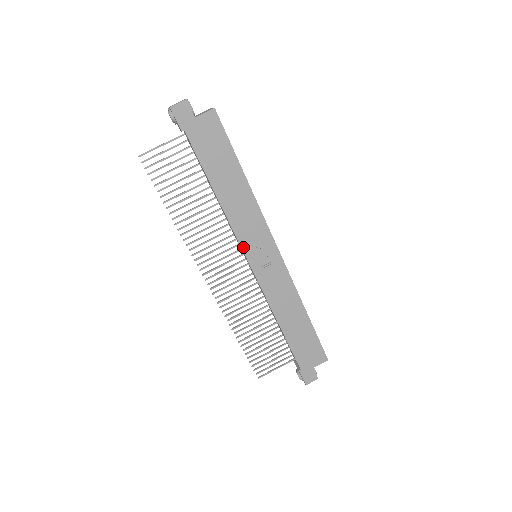
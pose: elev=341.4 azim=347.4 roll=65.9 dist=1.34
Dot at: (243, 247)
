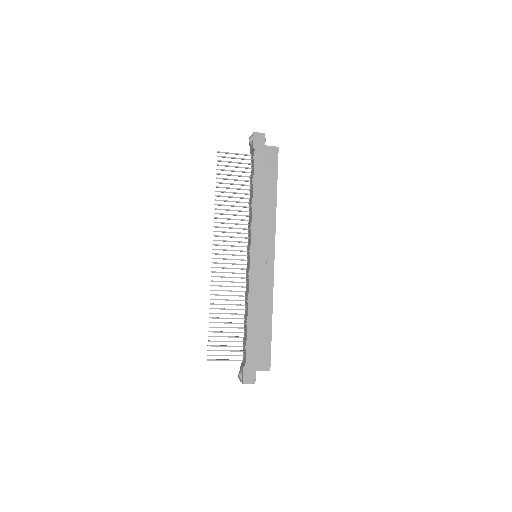
Dot at: (252, 240)
